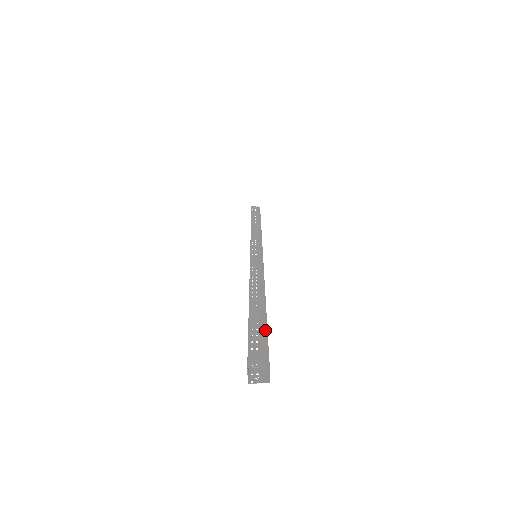
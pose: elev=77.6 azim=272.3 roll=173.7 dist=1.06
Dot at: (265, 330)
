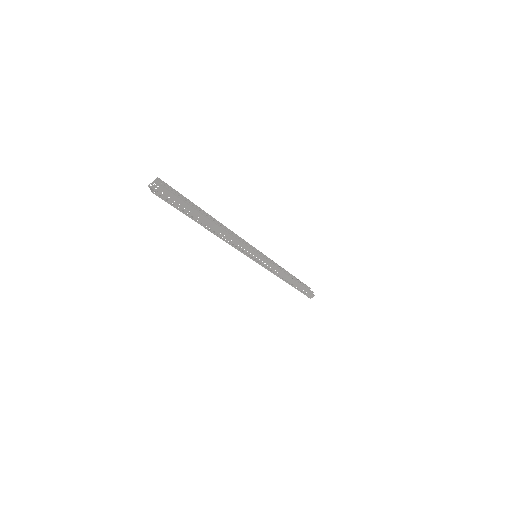
Dot at: (183, 197)
